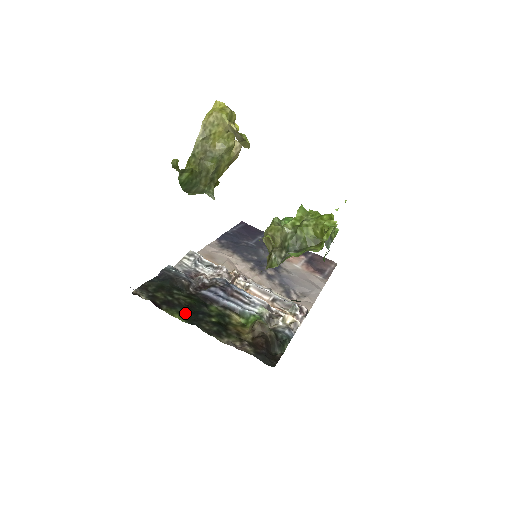
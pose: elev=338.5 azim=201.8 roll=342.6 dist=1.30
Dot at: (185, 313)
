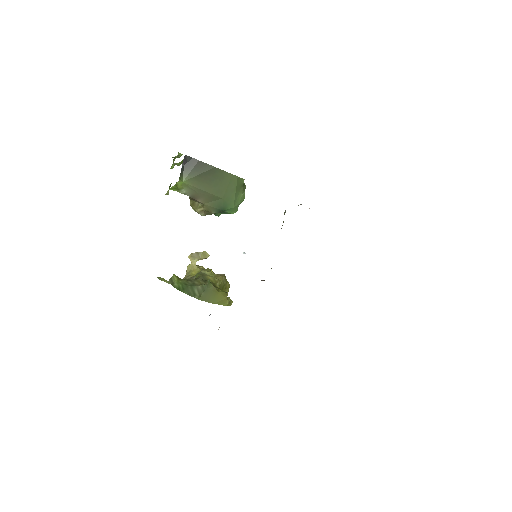
Dot at: occluded
